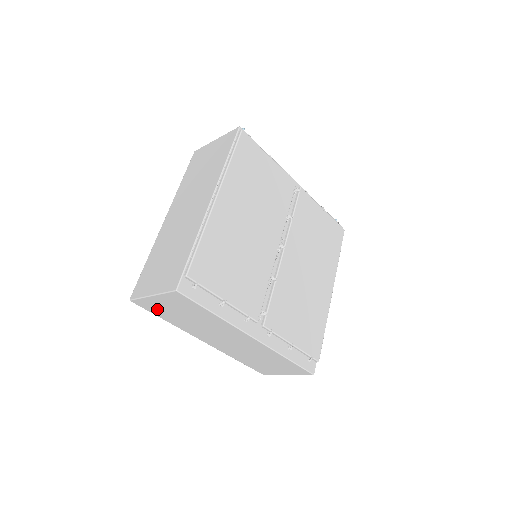
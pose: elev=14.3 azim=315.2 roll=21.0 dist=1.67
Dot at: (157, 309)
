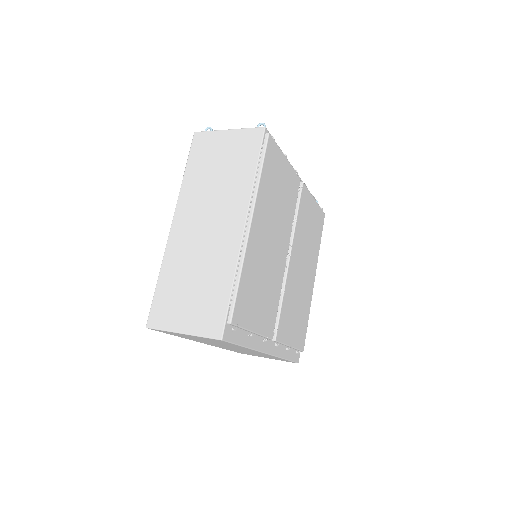
Dot at: (175, 334)
